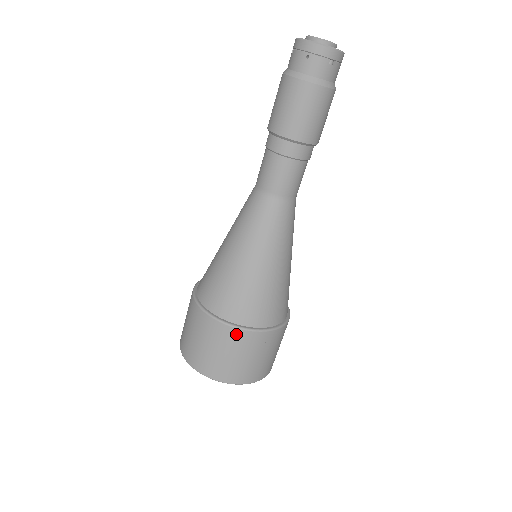
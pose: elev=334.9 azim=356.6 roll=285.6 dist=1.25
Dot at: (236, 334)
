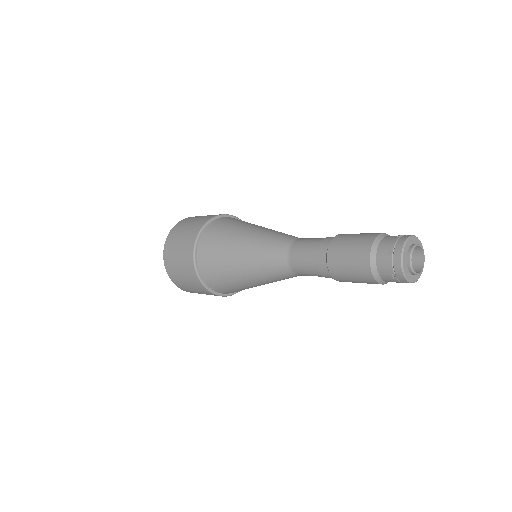
Dot at: (190, 262)
